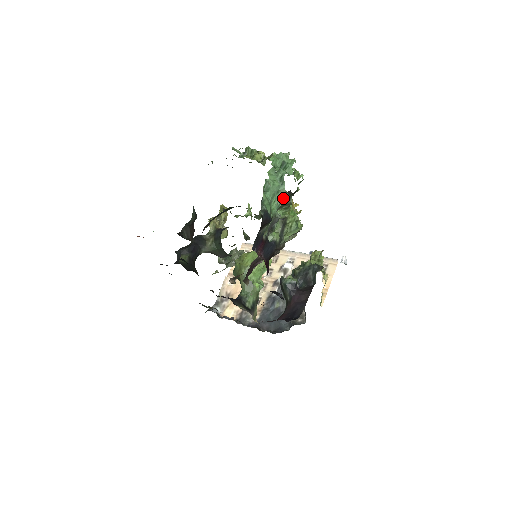
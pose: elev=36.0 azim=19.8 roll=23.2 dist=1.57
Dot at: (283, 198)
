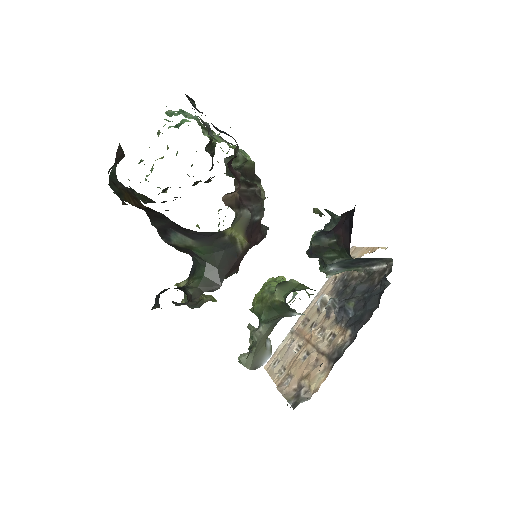
Dot at: (197, 122)
